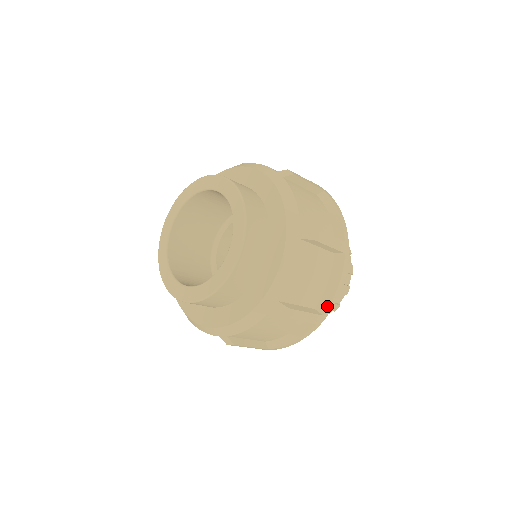
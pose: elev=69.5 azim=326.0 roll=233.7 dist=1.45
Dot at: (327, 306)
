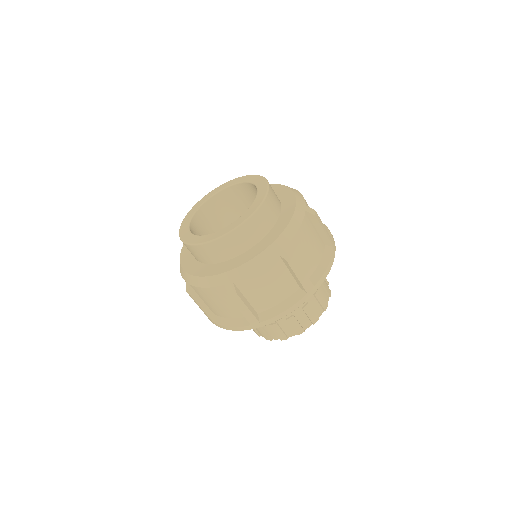
Dot at: (267, 318)
